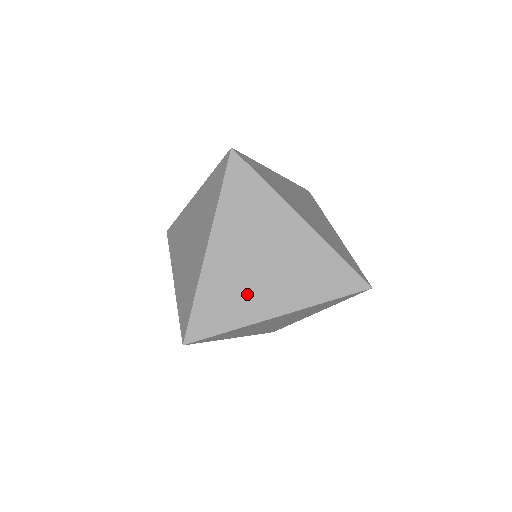
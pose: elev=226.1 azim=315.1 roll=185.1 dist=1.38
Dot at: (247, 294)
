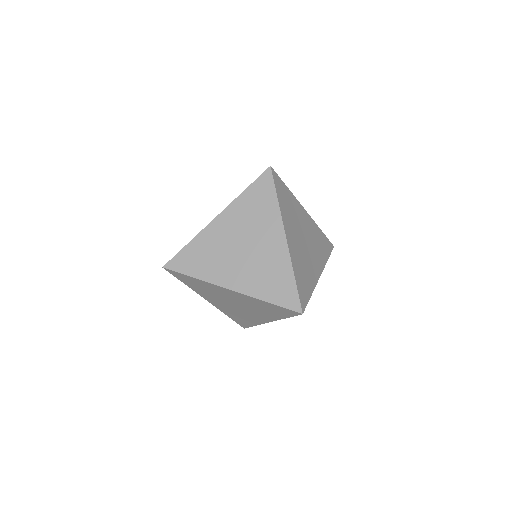
Dot at: (245, 315)
